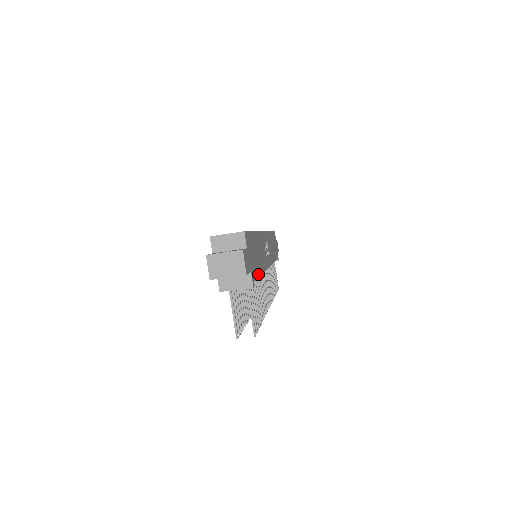
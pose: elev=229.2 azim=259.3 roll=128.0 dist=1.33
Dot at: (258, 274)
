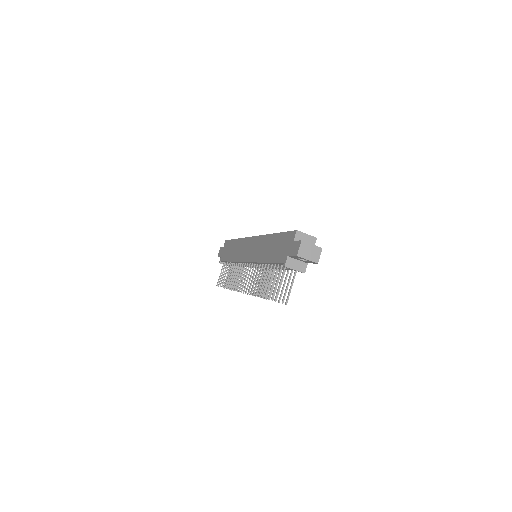
Dot at: occluded
